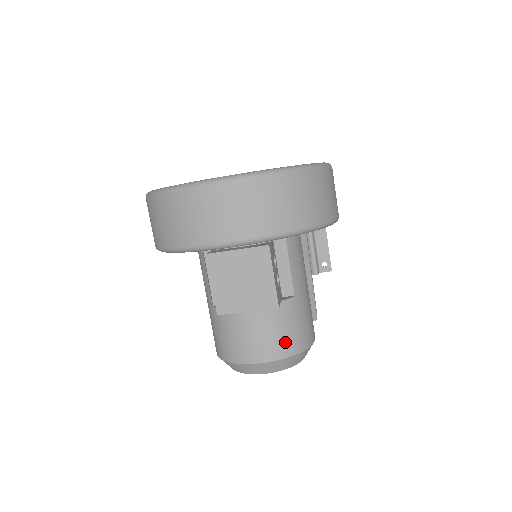
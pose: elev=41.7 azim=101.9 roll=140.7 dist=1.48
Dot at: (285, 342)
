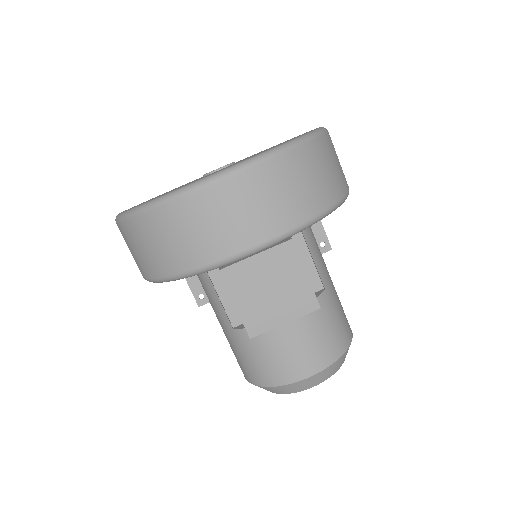
Dot at: (330, 344)
